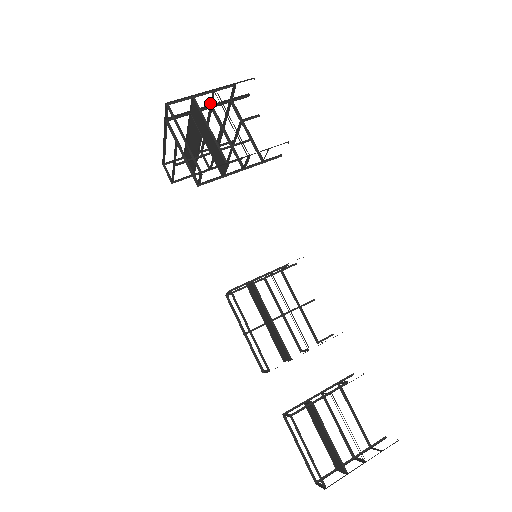
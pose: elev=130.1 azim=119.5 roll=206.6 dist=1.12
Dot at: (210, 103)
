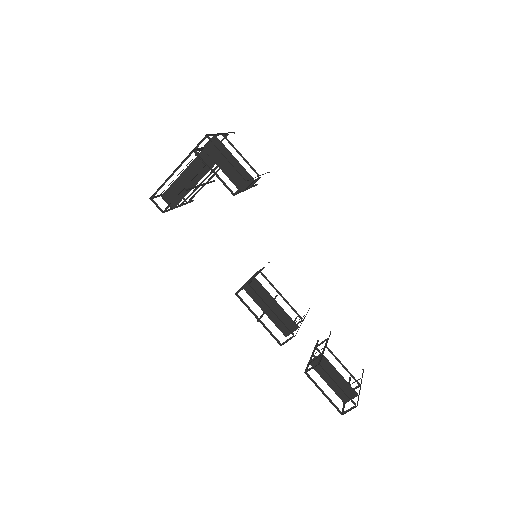
Dot at: occluded
